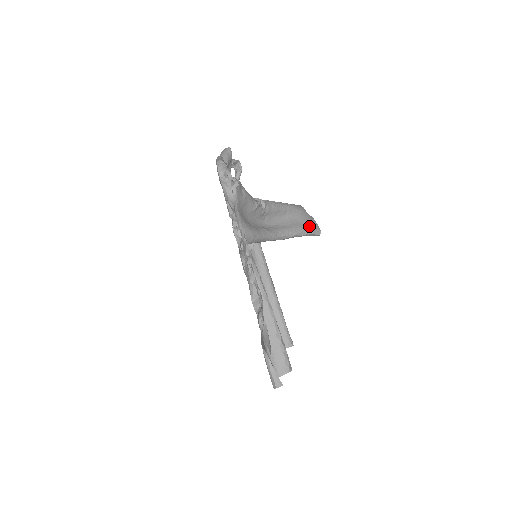
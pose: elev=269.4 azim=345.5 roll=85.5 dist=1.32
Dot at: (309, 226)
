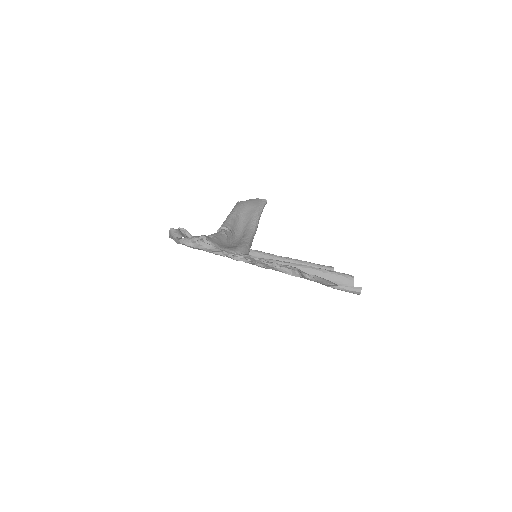
Dot at: (257, 205)
